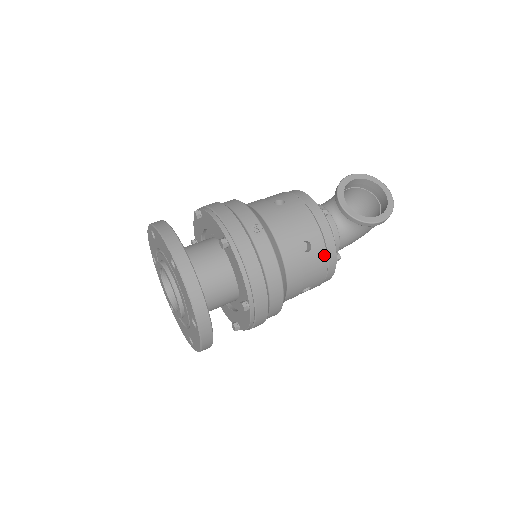
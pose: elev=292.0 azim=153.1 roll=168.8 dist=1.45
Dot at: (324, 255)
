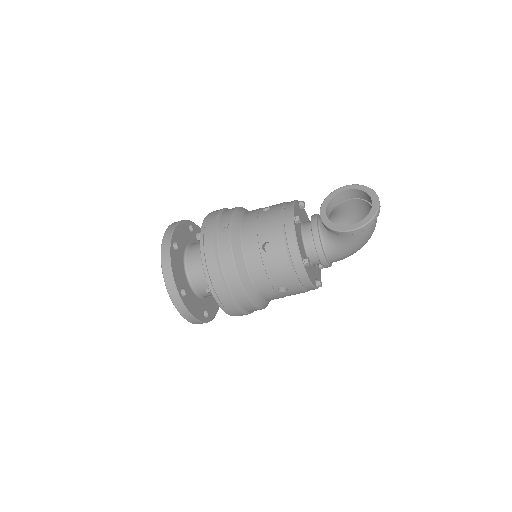
Dot at: (285, 257)
